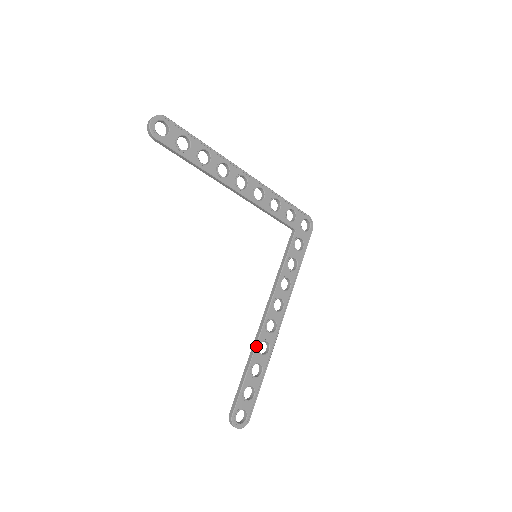
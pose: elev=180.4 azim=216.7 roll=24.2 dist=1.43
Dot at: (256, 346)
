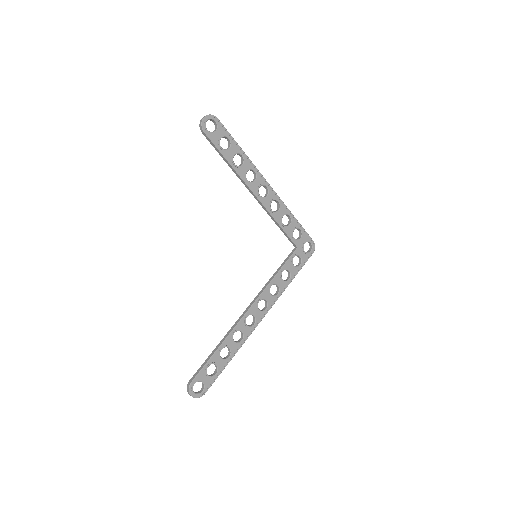
Dot at: (231, 332)
